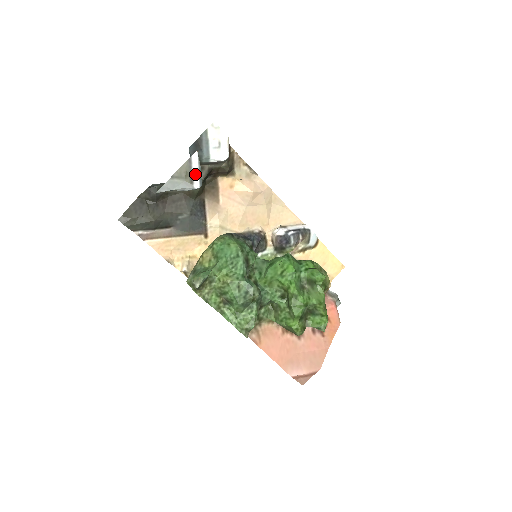
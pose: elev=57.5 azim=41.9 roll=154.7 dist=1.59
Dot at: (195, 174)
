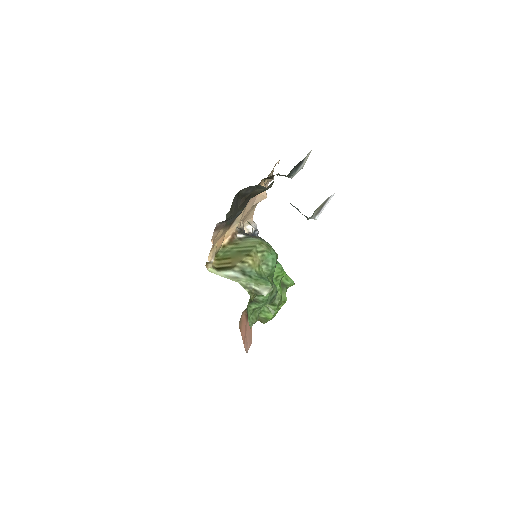
Dot at: (323, 209)
